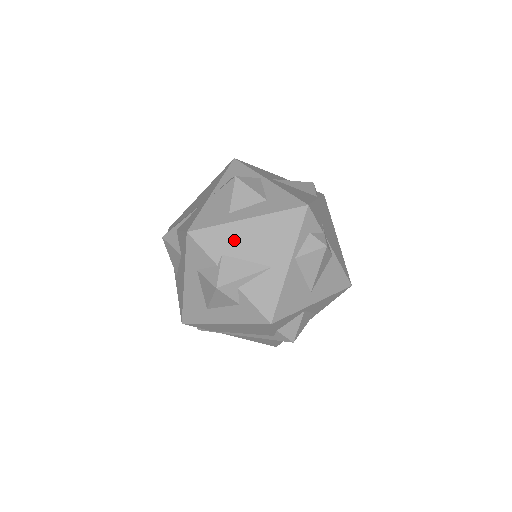
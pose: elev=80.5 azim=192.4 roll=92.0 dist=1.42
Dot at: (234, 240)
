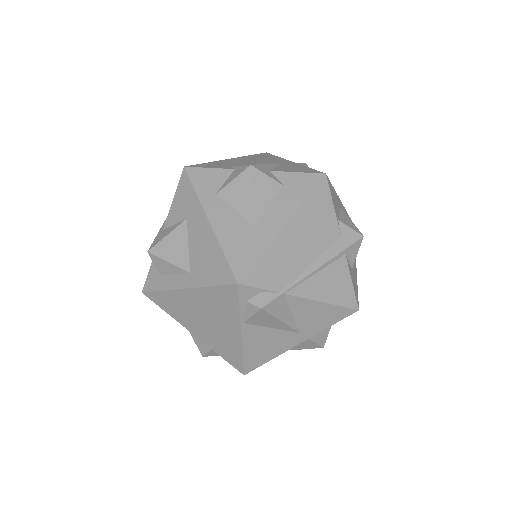
Dot at: (232, 163)
